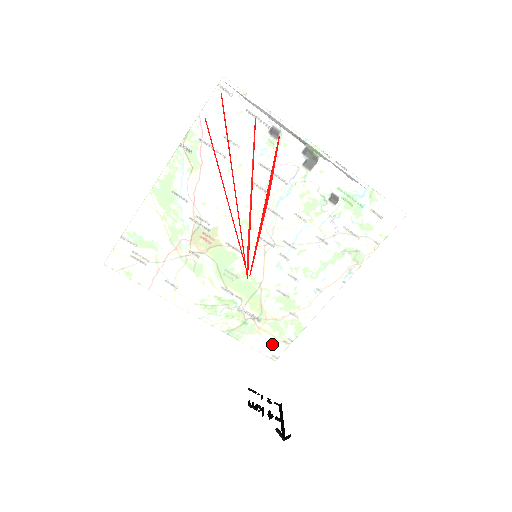
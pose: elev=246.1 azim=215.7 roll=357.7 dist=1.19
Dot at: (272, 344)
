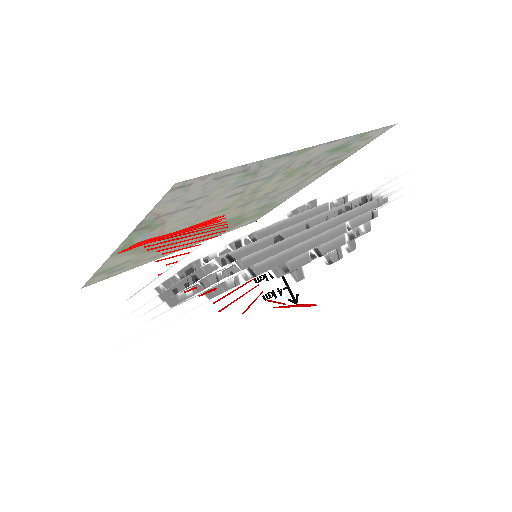
Dot at: occluded
